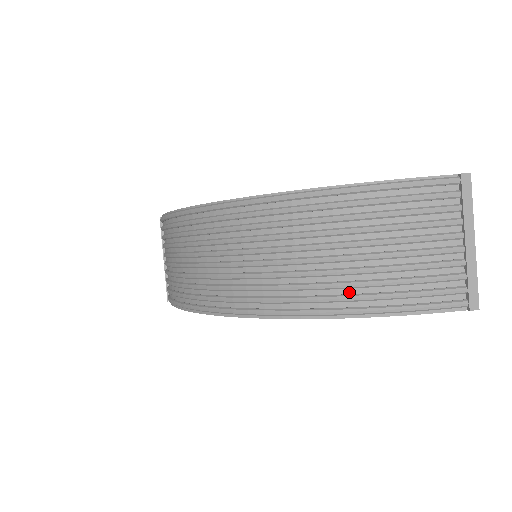
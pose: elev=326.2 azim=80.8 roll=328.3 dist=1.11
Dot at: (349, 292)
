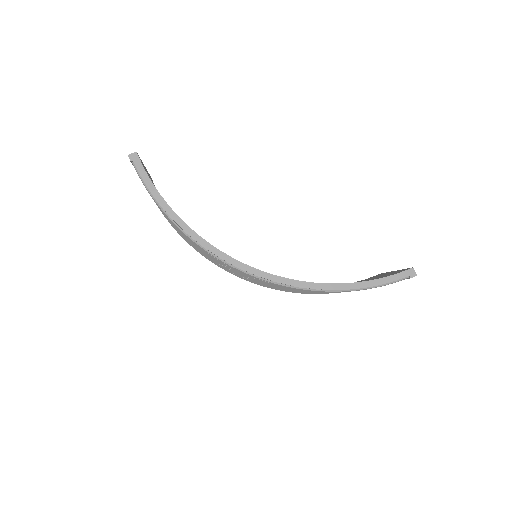
Dot at: occluded
